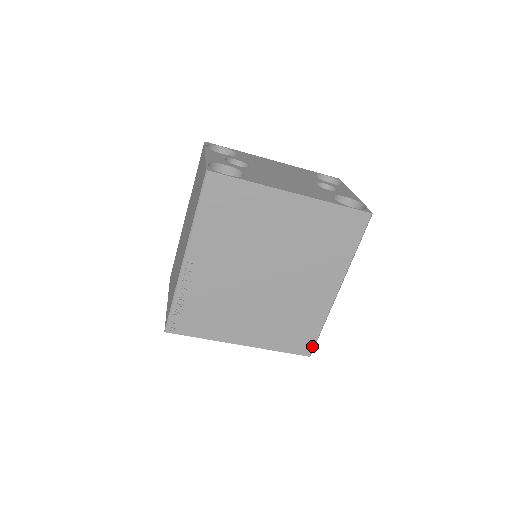
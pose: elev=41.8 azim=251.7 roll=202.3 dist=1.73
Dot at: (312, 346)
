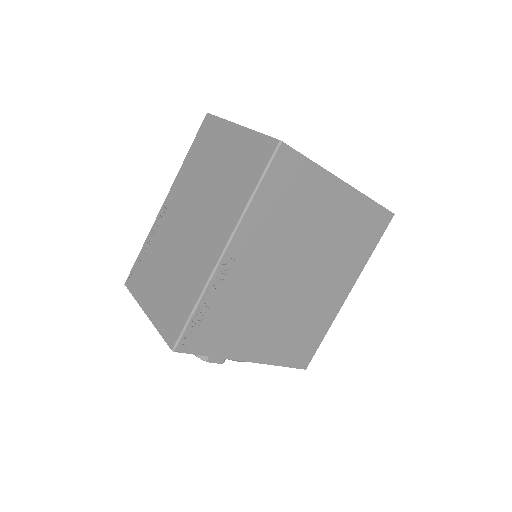
Dot at: (311, 357)
